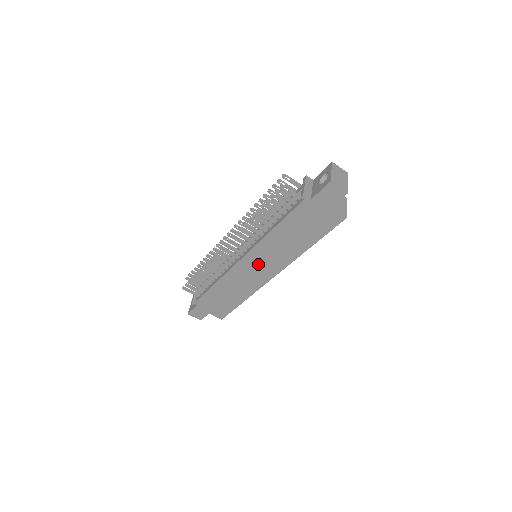
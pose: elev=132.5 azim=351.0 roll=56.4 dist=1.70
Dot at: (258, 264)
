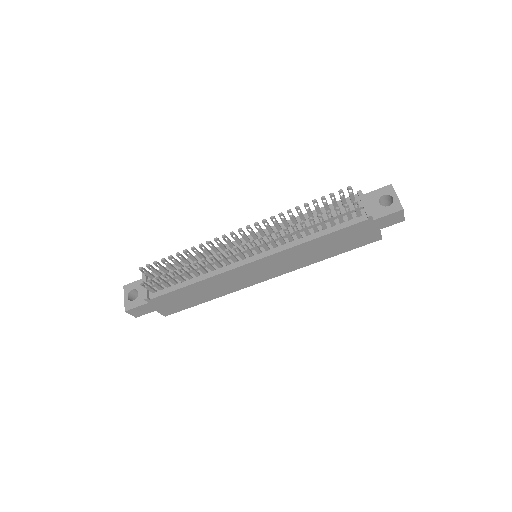
Dot at: (265, 268)
